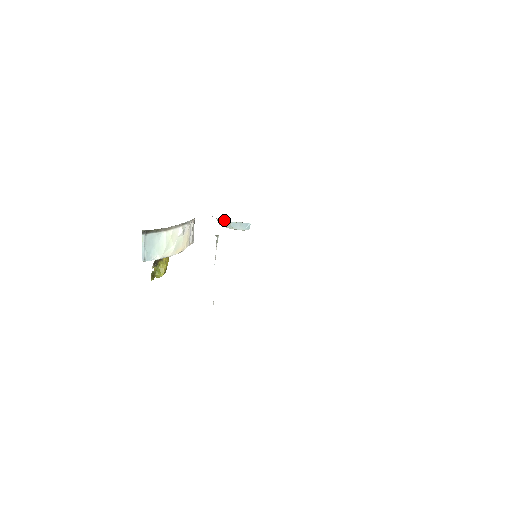
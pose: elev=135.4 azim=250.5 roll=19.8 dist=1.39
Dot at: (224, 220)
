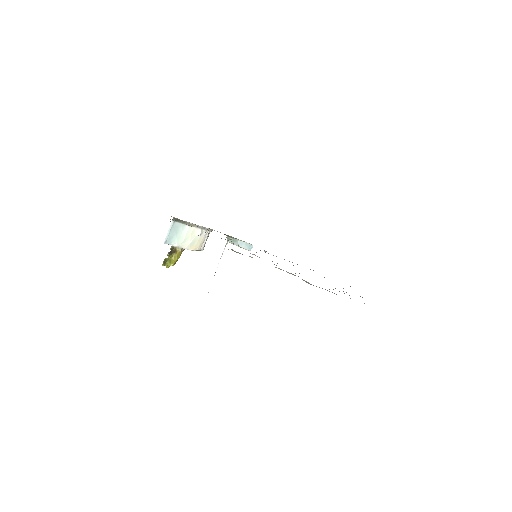
Dot at: occluded
